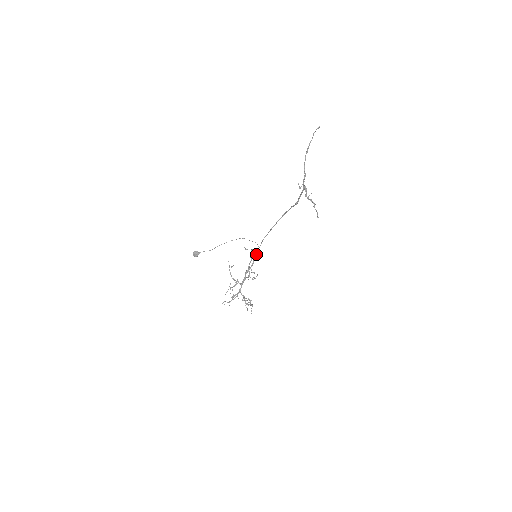
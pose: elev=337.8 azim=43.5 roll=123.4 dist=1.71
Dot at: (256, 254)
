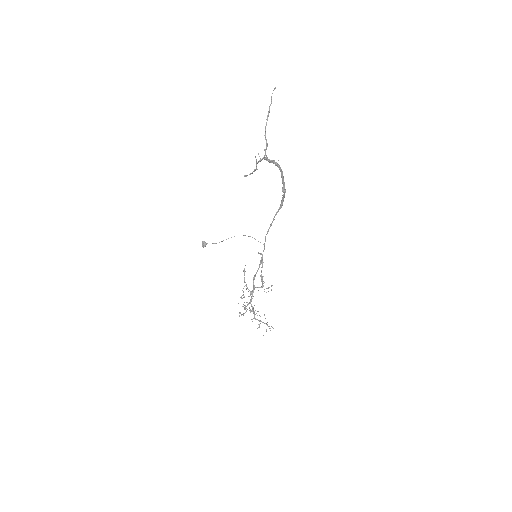
Dot at: occluded
